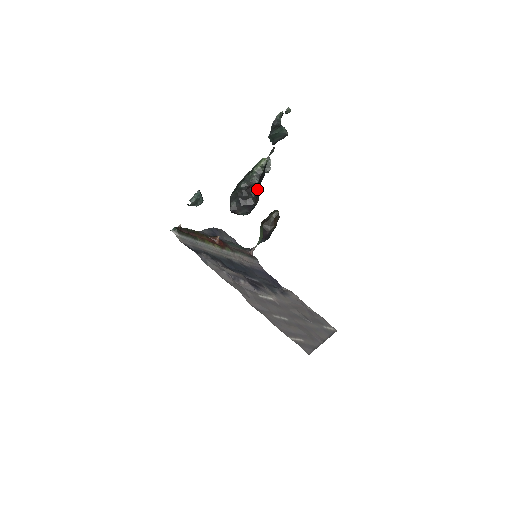
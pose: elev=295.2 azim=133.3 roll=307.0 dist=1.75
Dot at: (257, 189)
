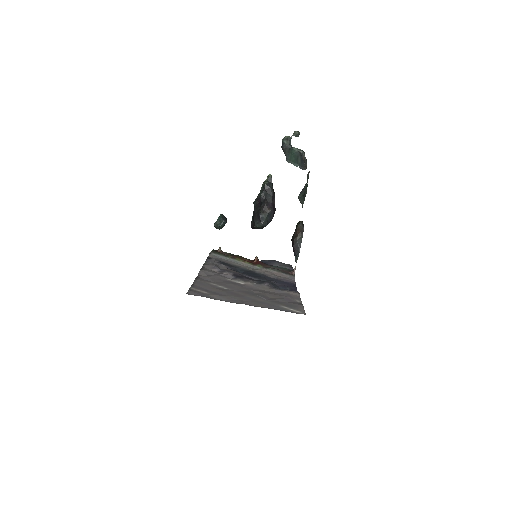
Dot at: (264, 201)
